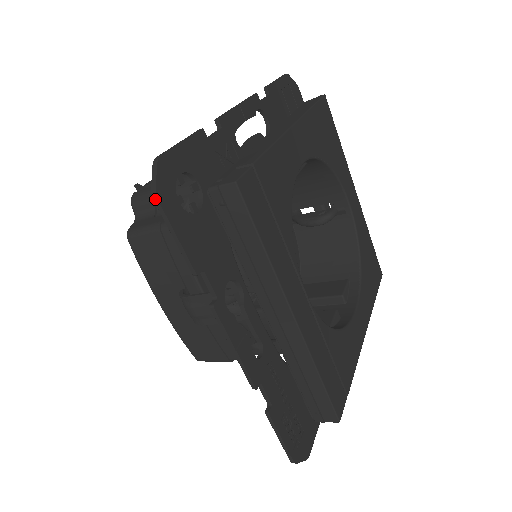
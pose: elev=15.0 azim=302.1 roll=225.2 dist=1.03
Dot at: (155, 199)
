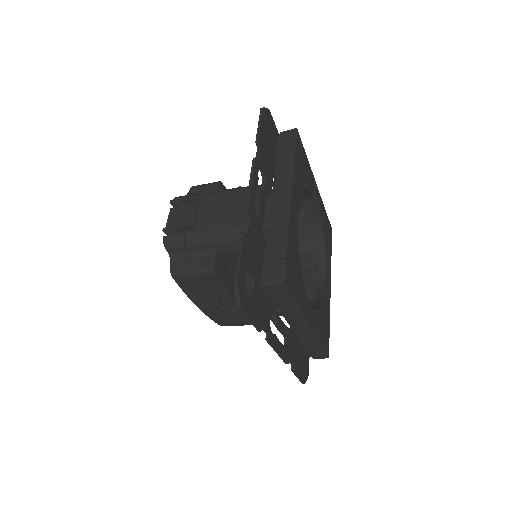
Dot at: (241, 309)
